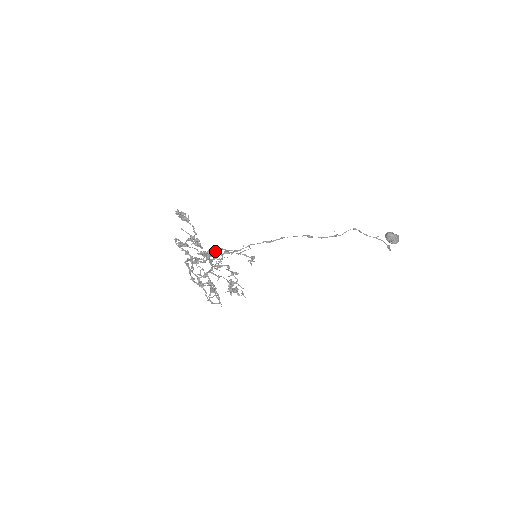
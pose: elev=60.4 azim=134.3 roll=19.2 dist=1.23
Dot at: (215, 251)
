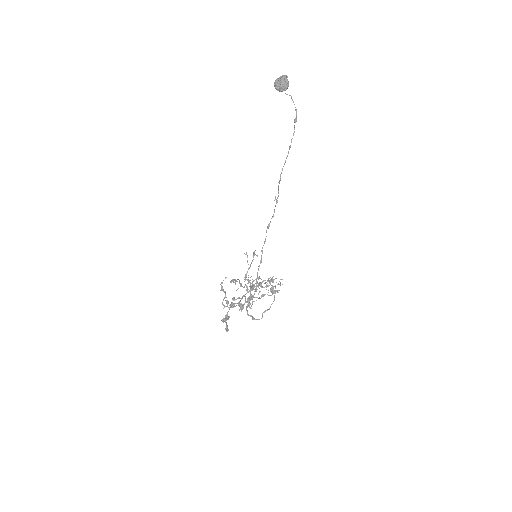
Dot at: occluded
